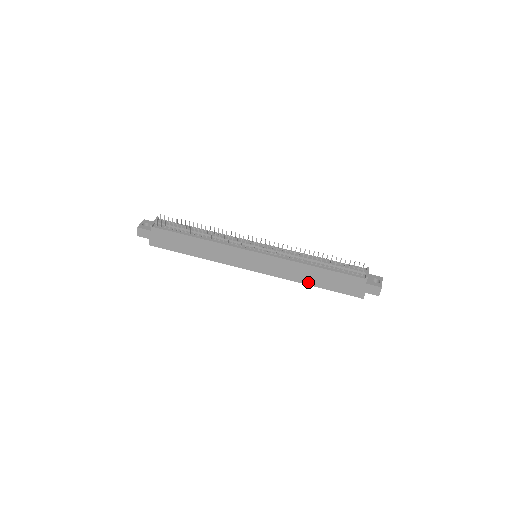
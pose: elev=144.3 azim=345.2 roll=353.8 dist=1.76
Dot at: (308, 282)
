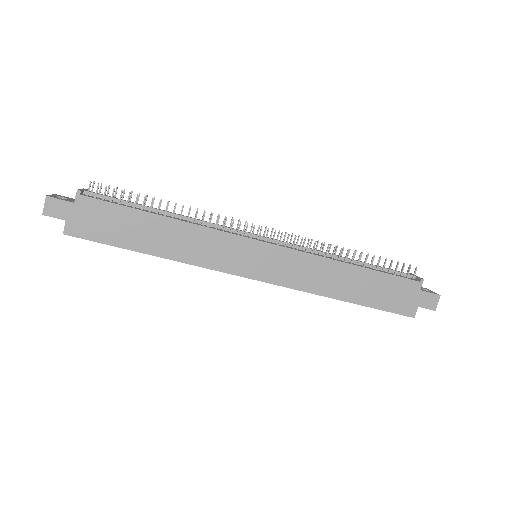
Dot at: (338, 294)
